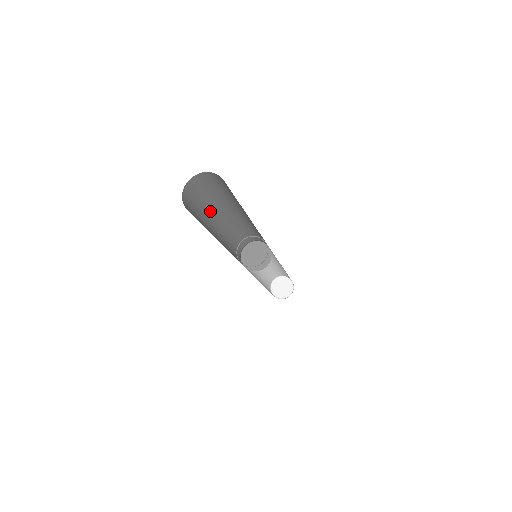
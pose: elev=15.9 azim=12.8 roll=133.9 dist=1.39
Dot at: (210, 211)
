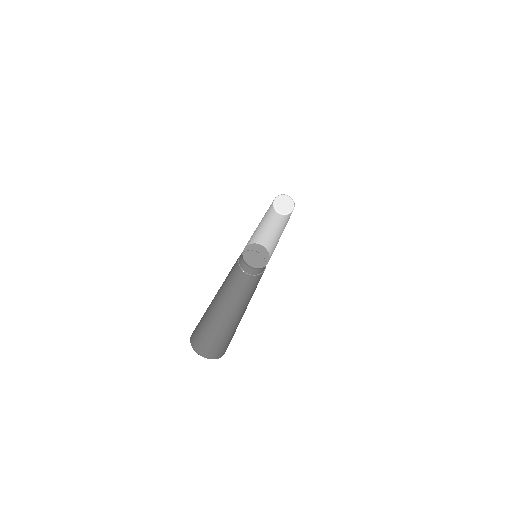
Dot at: occluded
